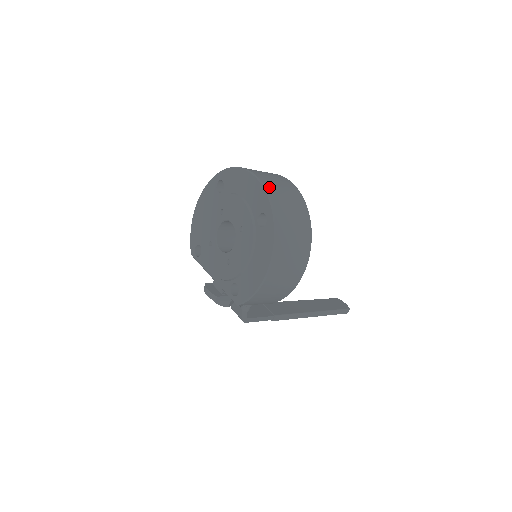
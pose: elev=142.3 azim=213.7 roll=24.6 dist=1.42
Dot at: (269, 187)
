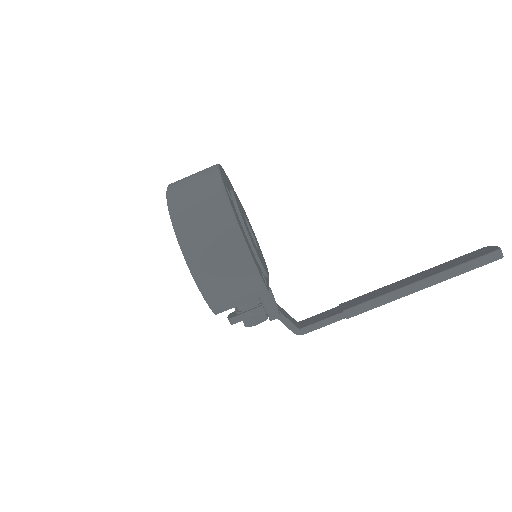
Dot at: (173, 184)
